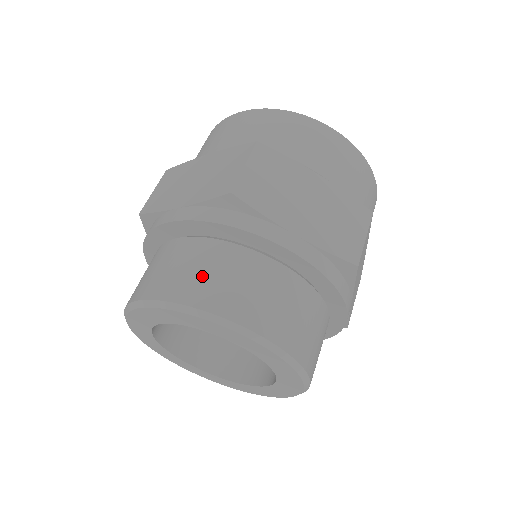
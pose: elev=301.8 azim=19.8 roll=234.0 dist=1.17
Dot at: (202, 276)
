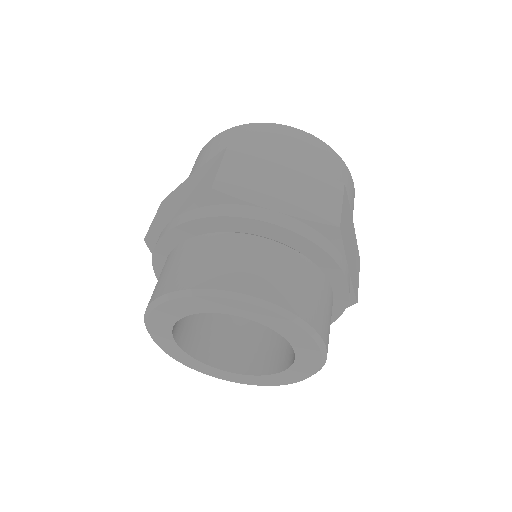
Dot at: (302, 289)
